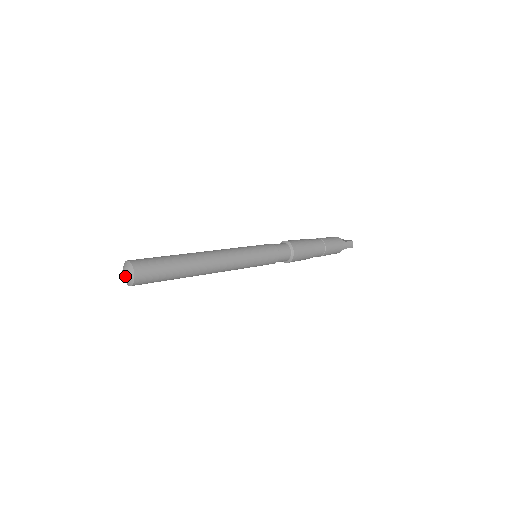
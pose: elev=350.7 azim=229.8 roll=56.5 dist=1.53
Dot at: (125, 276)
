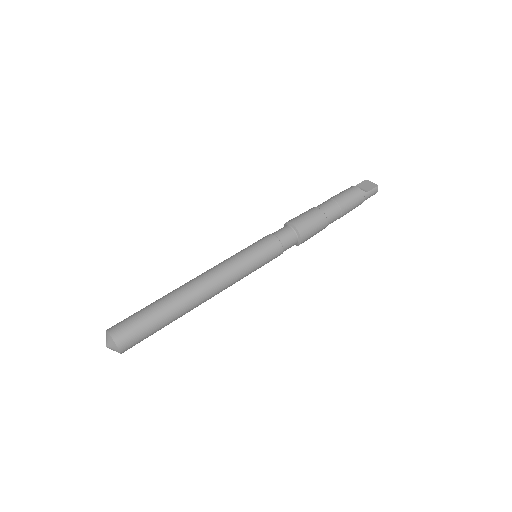
Dot at: occluded
